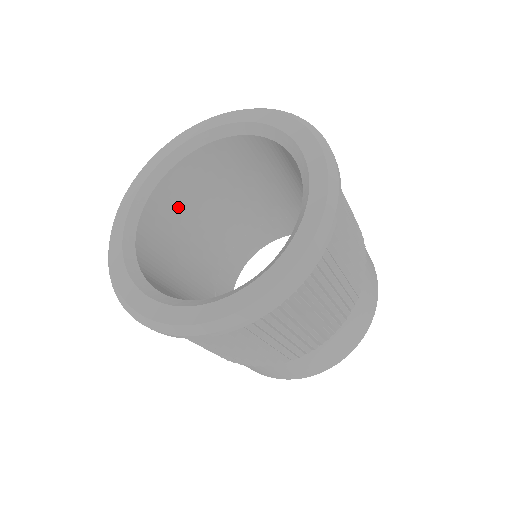
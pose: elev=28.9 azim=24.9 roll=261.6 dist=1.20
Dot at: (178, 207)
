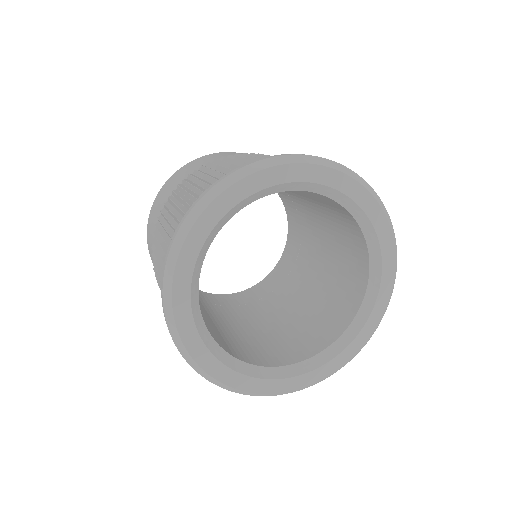
Dot at: occluded
